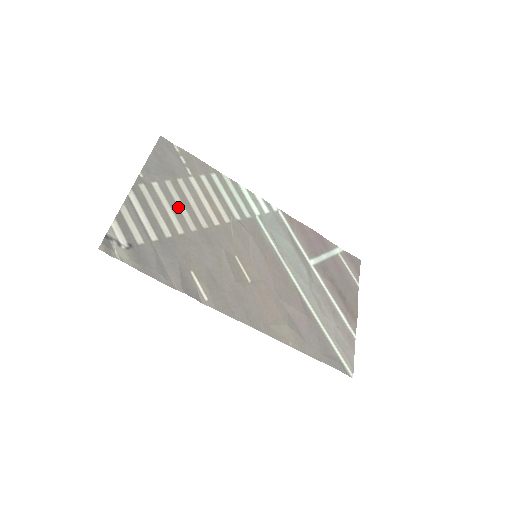
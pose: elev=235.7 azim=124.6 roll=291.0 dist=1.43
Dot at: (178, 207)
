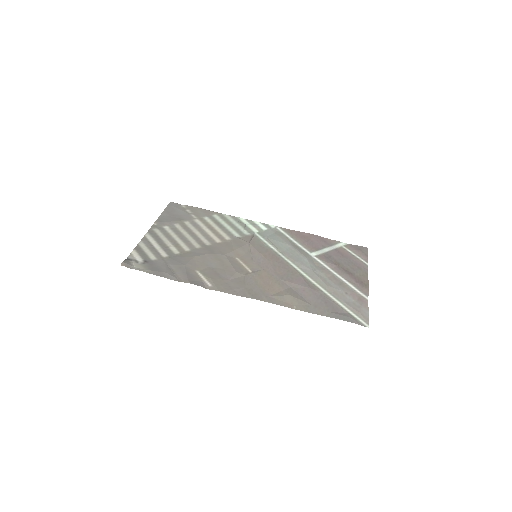
Dot at: (185, 237)
